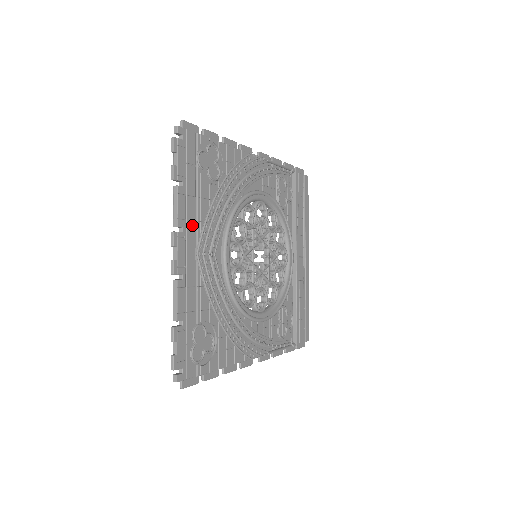
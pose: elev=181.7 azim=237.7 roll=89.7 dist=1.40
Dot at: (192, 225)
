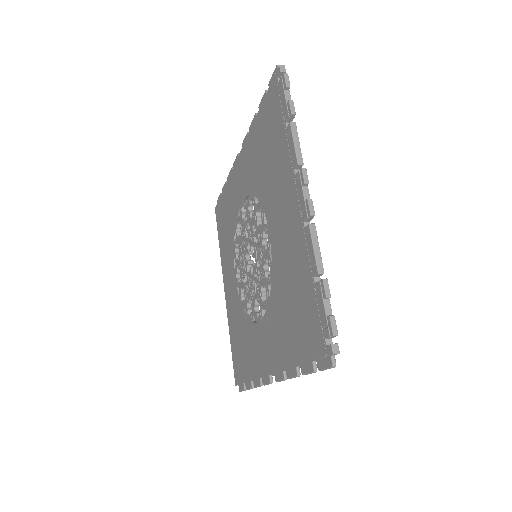
Dot at: occluded
